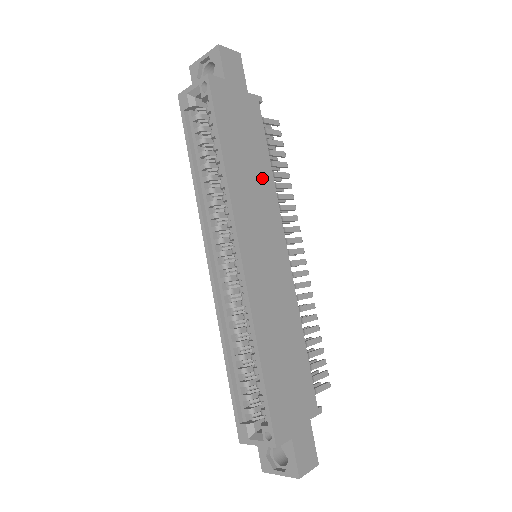
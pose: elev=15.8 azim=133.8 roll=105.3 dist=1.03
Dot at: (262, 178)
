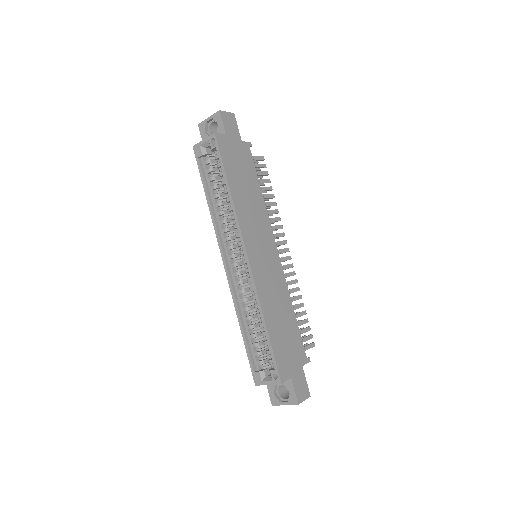
Dot at: (256, 201)
